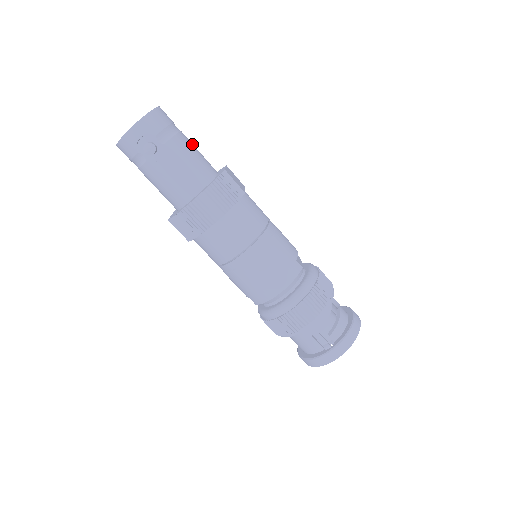
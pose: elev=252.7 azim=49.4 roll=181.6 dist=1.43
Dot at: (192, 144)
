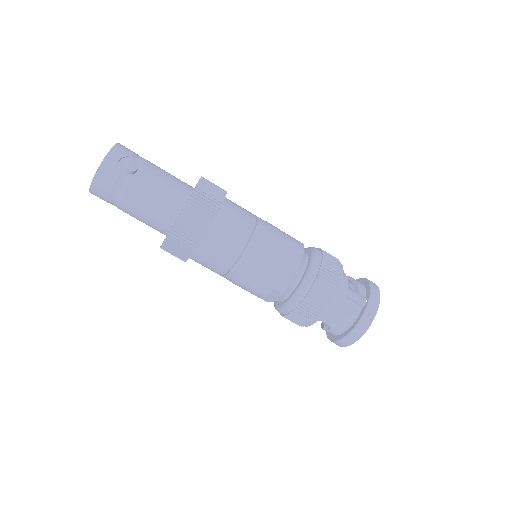
Dot at: occluded
